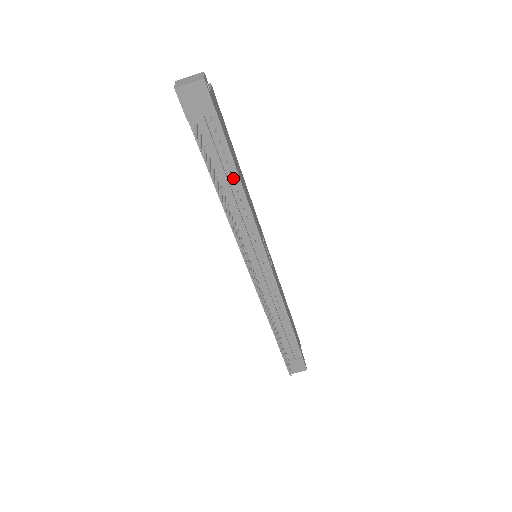
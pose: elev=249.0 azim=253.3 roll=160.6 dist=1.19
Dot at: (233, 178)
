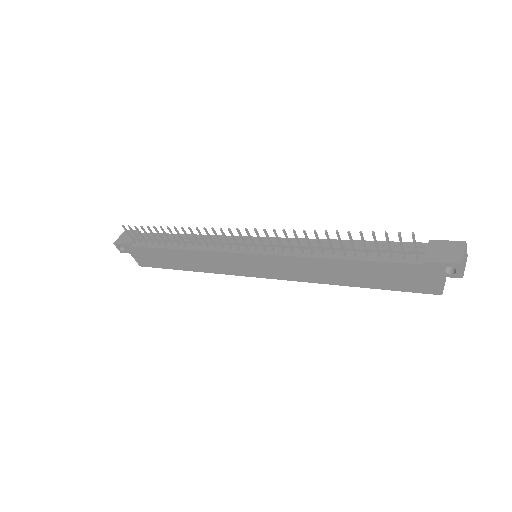
Dot at: occluded
